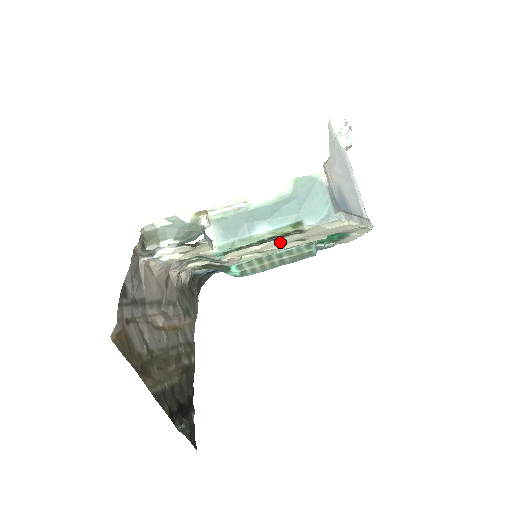
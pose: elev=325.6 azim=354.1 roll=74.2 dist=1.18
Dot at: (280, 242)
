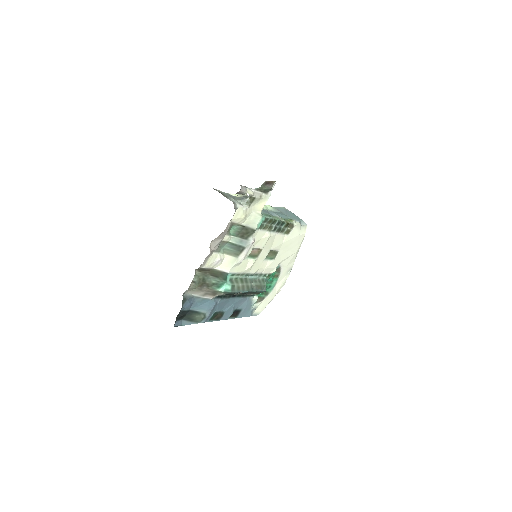
Dot at: (272, 243)
